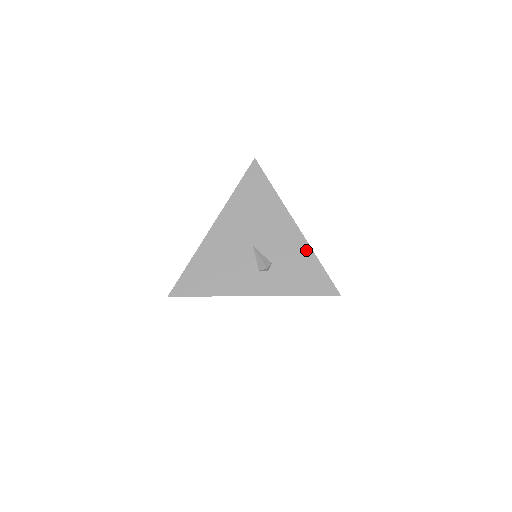
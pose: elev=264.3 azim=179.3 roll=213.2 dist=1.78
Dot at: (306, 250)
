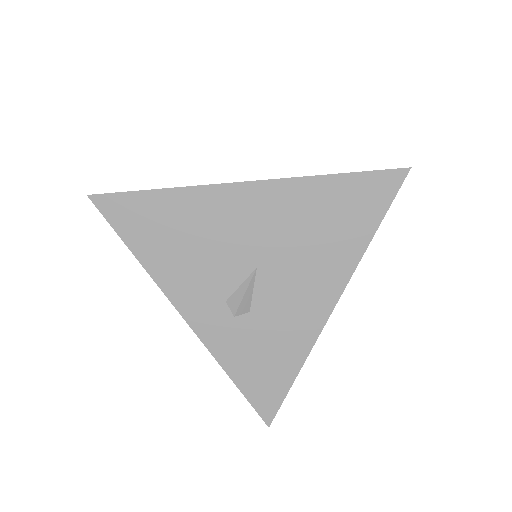
Dot at: (303, 346)
